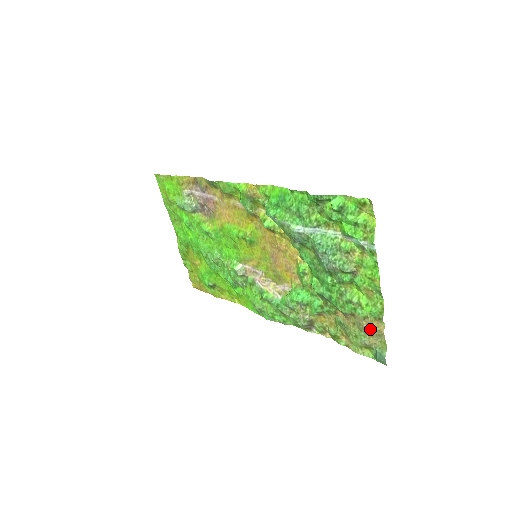
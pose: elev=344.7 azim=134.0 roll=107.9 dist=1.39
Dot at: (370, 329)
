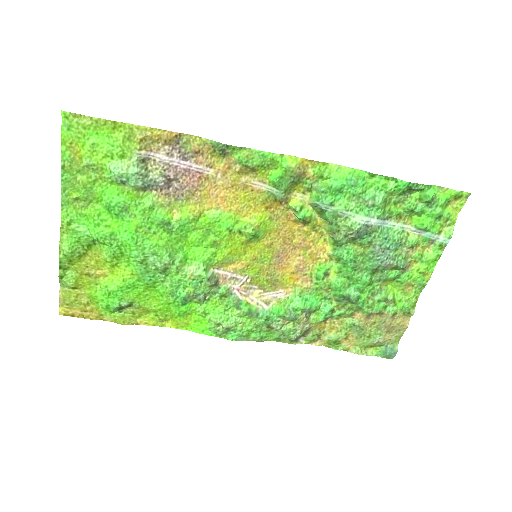
Dot at: (394, 325)
